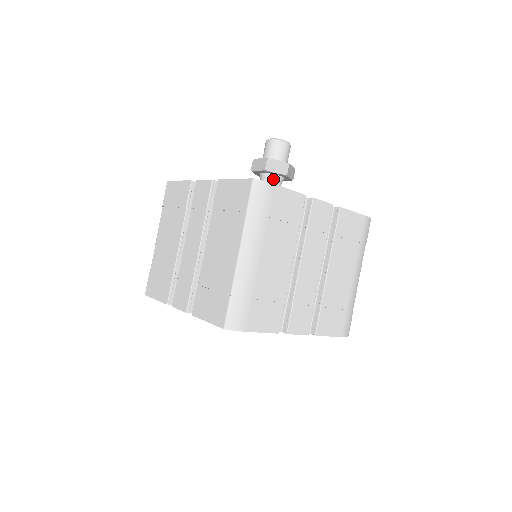
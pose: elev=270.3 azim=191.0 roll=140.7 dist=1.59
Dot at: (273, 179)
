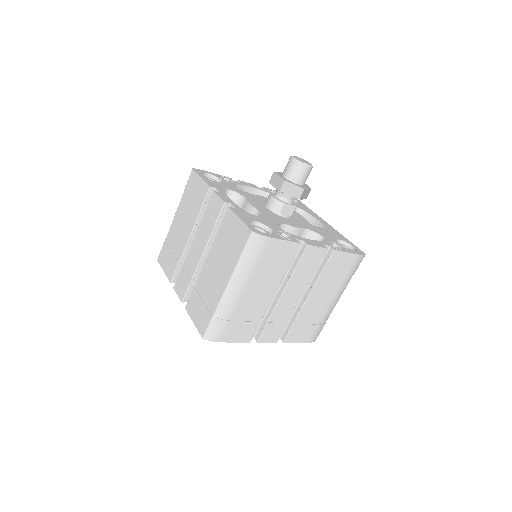
Dot at: (286, 197)
